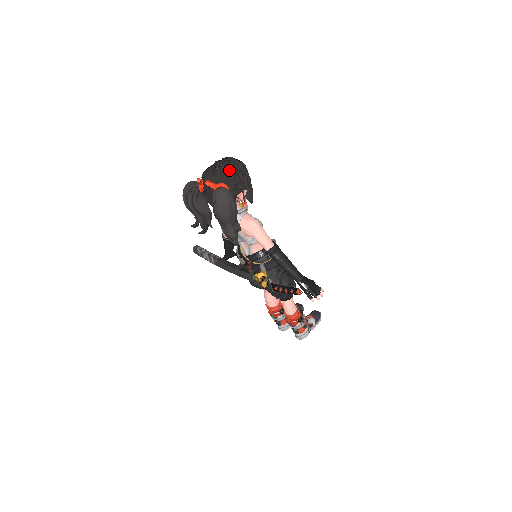
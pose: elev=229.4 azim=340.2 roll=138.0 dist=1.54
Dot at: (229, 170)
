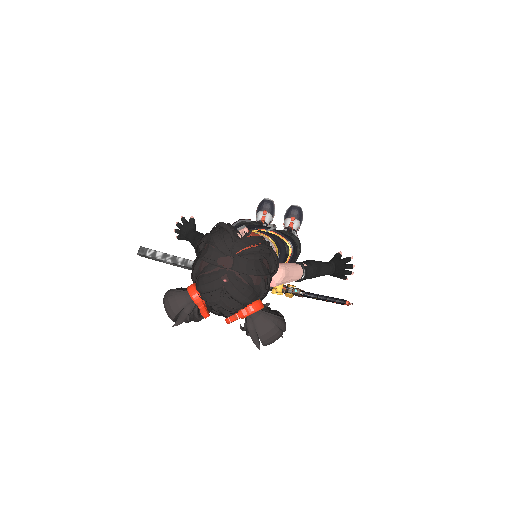
Dot at: (250, 276)
